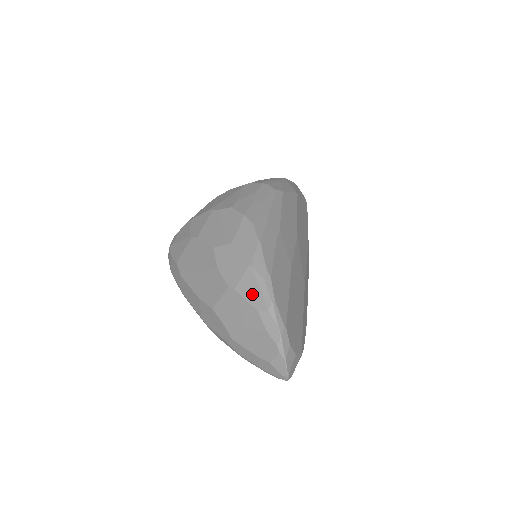
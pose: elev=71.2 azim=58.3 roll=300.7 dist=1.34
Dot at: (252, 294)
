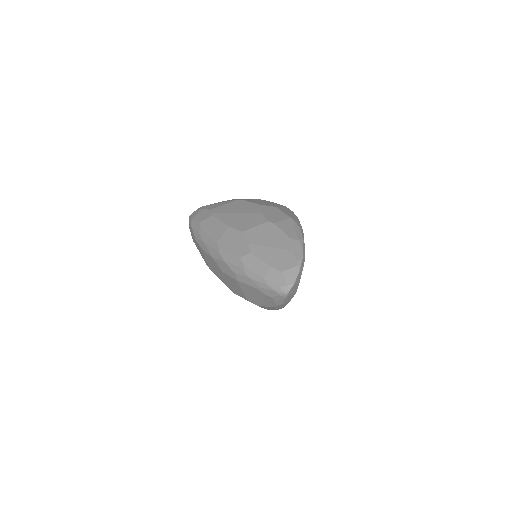
Dot at: (288, 230)
